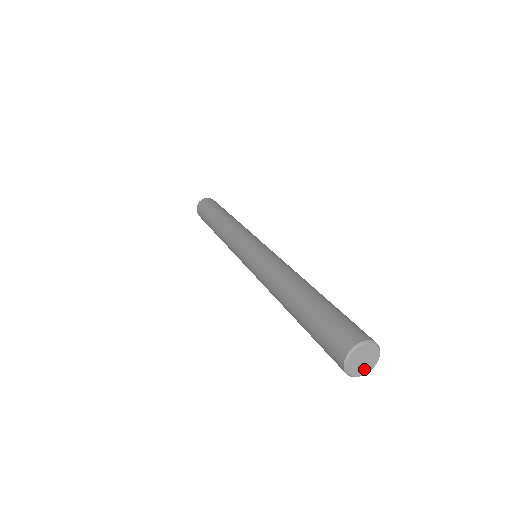
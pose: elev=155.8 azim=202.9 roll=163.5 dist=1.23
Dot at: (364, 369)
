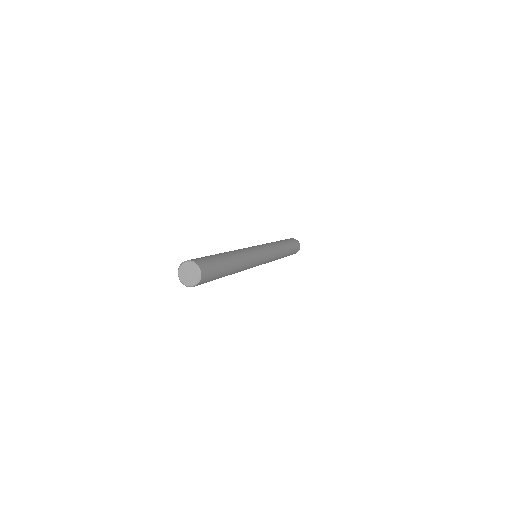
Dot at: (195, 278)
